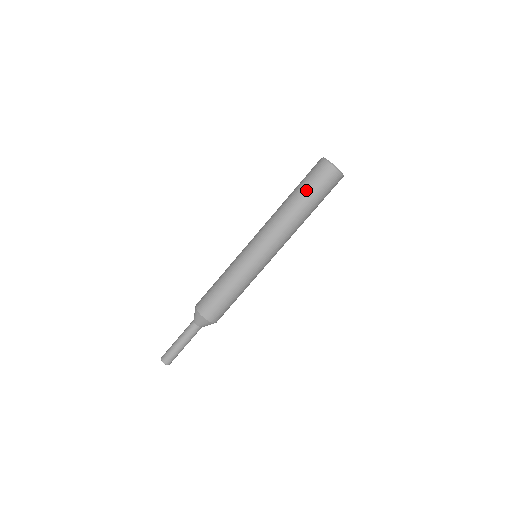
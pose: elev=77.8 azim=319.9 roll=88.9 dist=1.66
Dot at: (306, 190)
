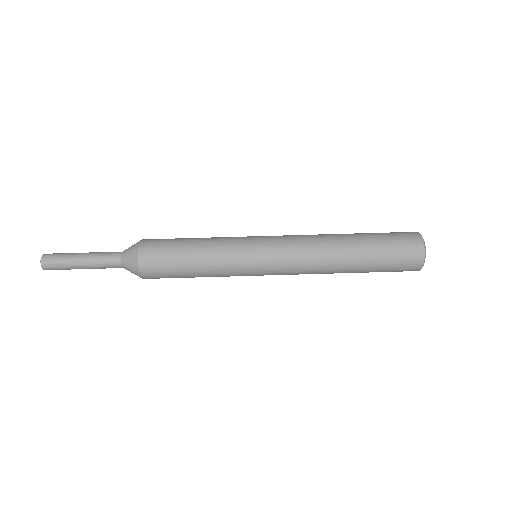
Dot at: (376, 245)
